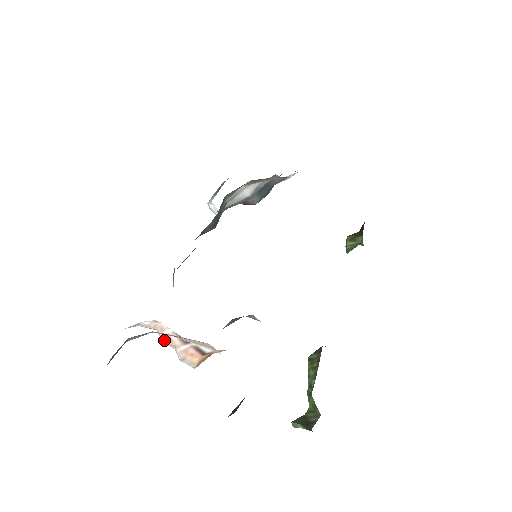
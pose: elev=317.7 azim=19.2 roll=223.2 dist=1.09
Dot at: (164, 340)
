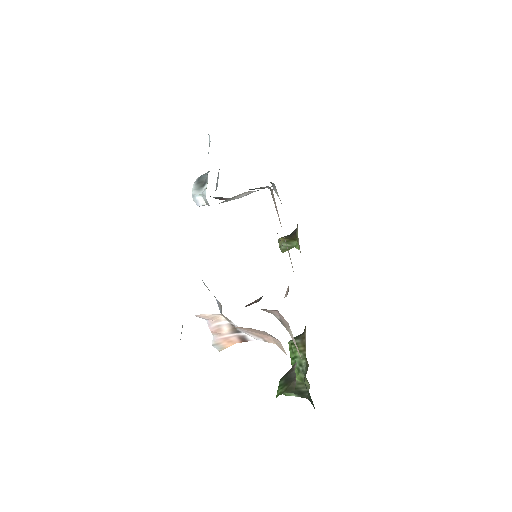
Dot at: (212, 329)
